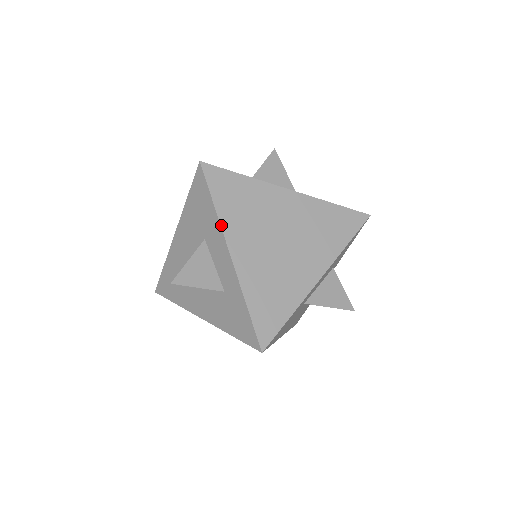
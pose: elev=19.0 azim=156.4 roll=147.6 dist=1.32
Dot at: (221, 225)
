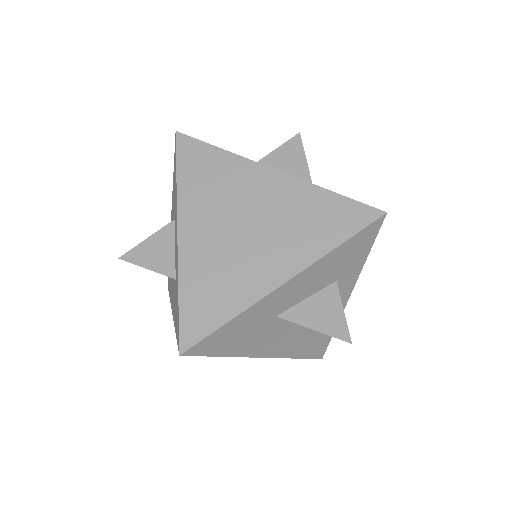
Dot at: (177, 200)
